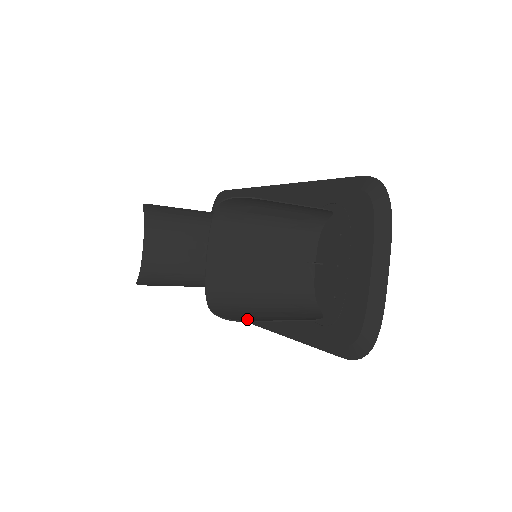
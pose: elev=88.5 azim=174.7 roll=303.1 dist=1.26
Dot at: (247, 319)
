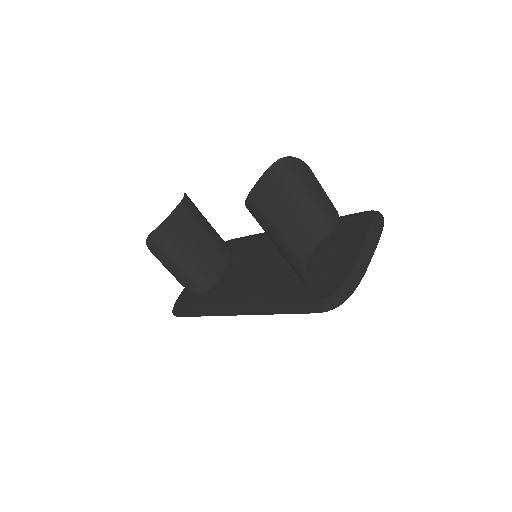
Dot at: (270, 225)
